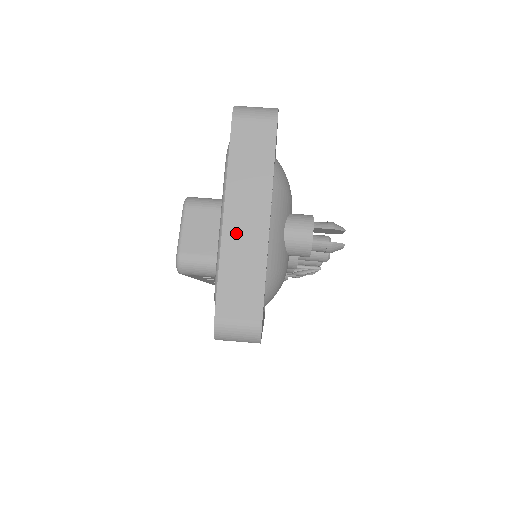
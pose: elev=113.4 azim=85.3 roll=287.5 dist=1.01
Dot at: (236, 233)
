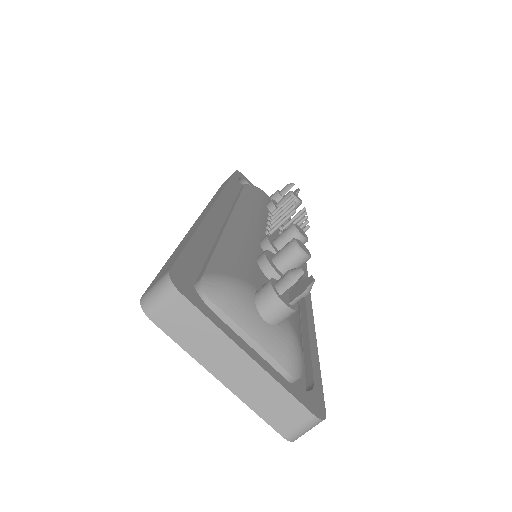
Dot at: (239, 384)
